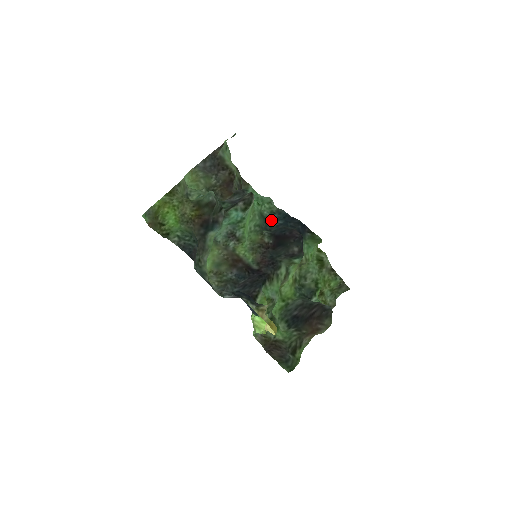
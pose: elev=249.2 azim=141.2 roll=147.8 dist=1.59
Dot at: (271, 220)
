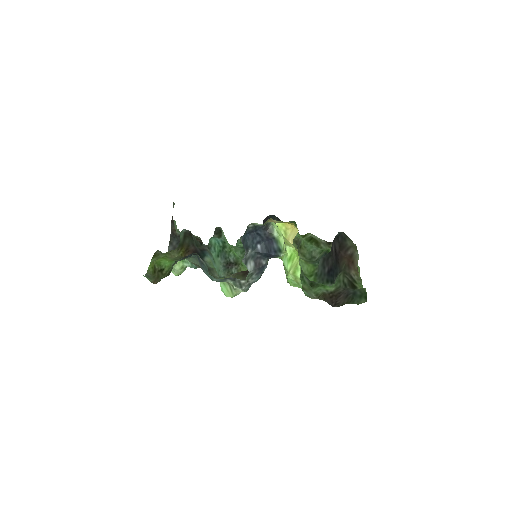
Dot at: occluded
